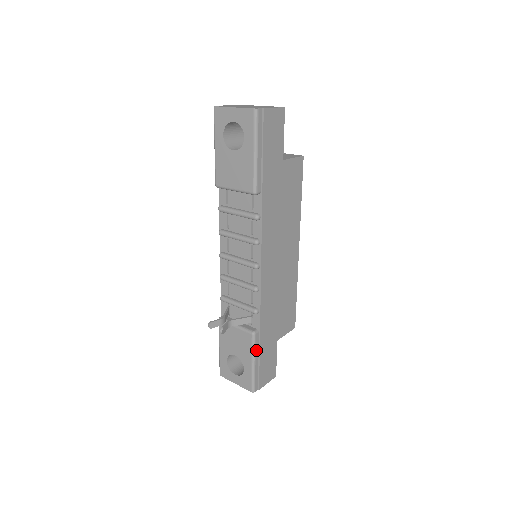
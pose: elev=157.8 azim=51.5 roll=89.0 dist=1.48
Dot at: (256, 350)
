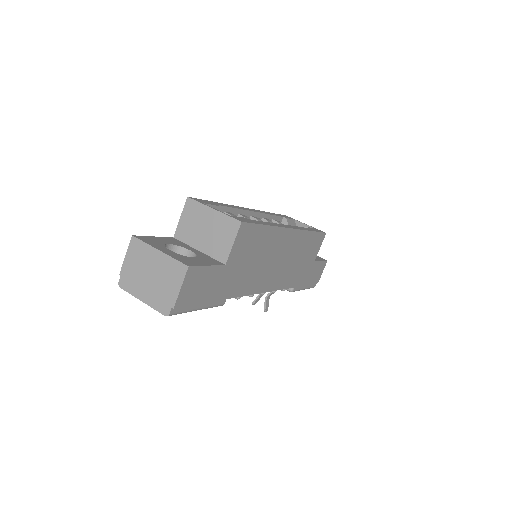
Dot at: (300, 288)
